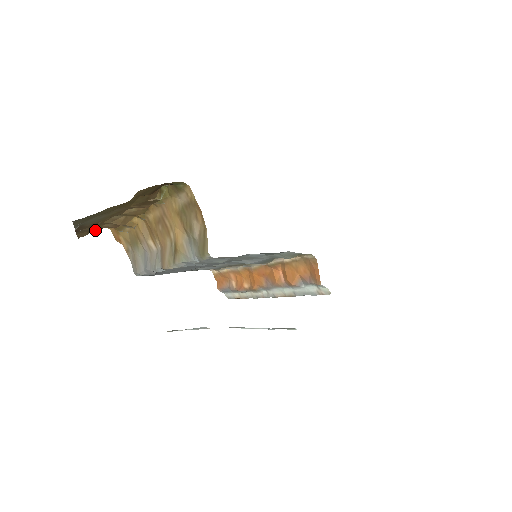
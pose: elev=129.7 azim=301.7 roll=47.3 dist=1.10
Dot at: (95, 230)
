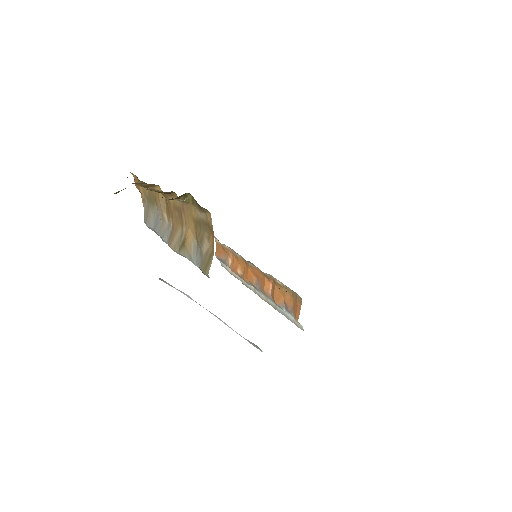
Dot at: occluded
